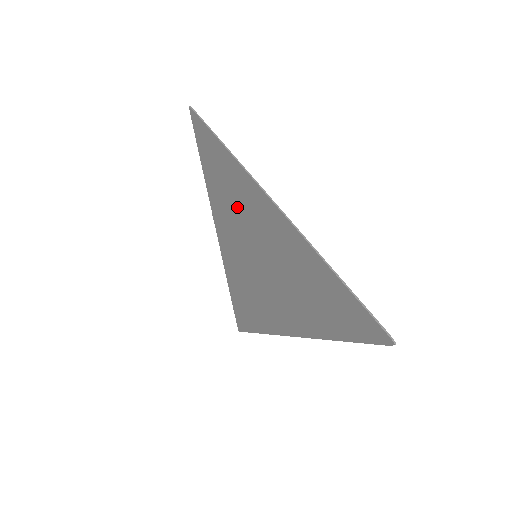
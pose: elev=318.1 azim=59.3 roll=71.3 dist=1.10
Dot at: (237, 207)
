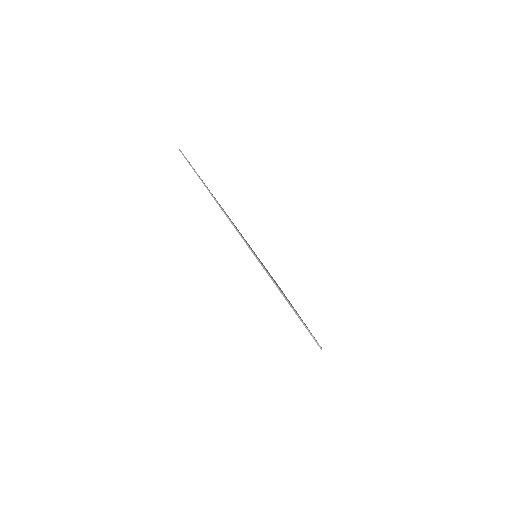
Dot at: occluded
